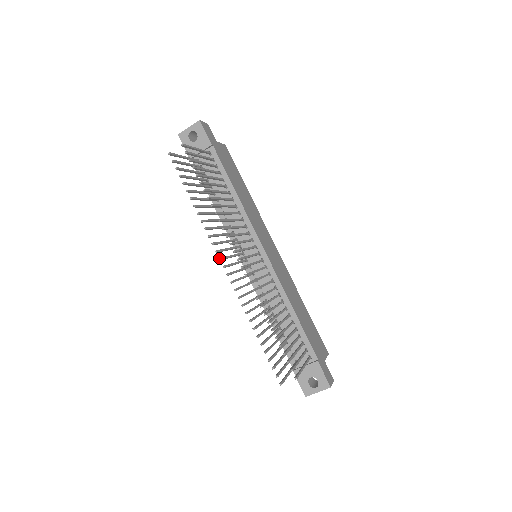
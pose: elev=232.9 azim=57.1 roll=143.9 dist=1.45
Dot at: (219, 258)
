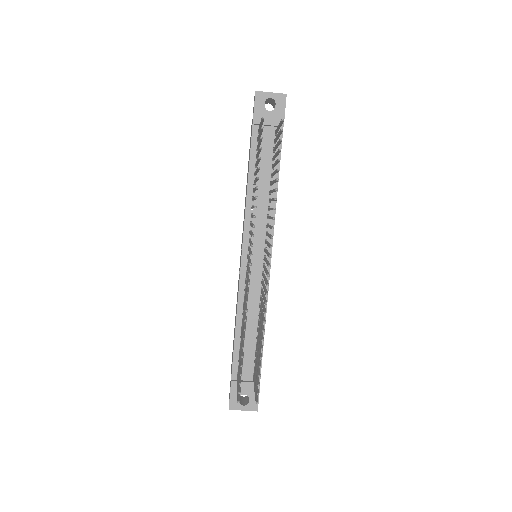
Dot at: (251, 253)
